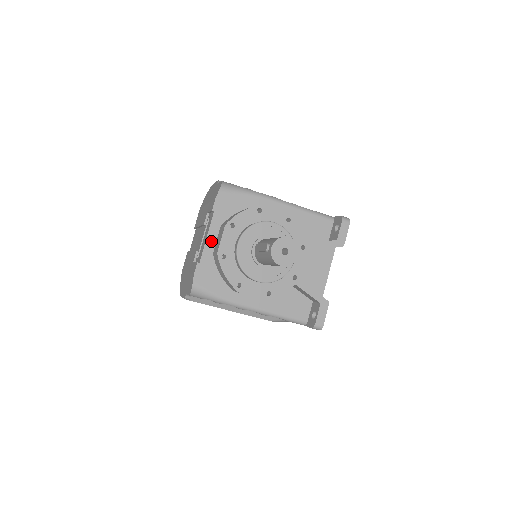
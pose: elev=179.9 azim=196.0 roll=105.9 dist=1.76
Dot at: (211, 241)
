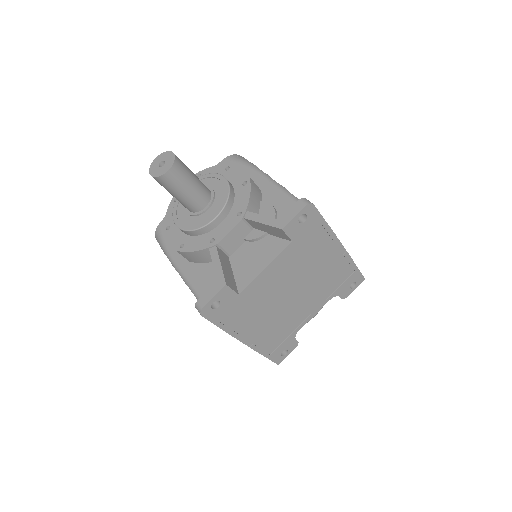
Dot at: occluded
